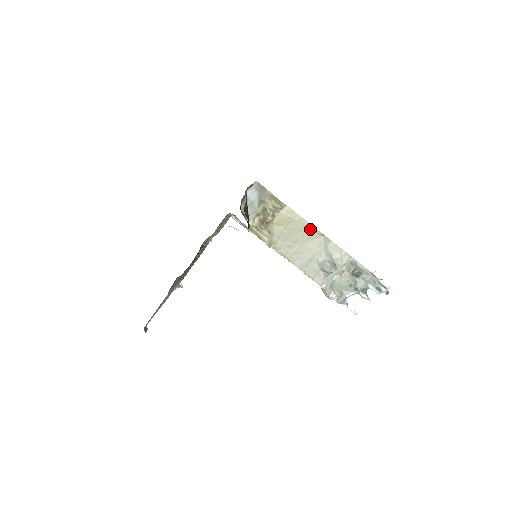
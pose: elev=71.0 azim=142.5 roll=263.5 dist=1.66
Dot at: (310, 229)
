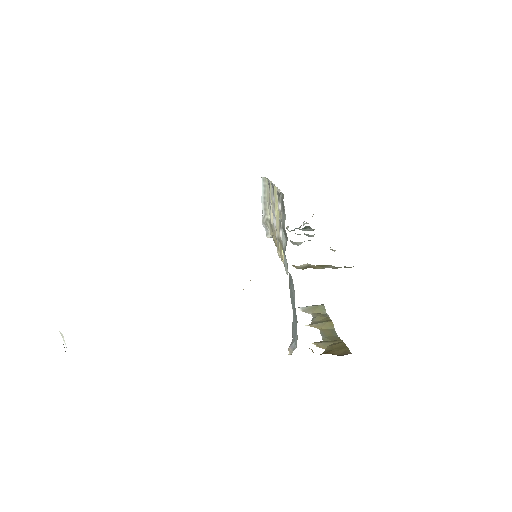
Dot at: (330, 249)
